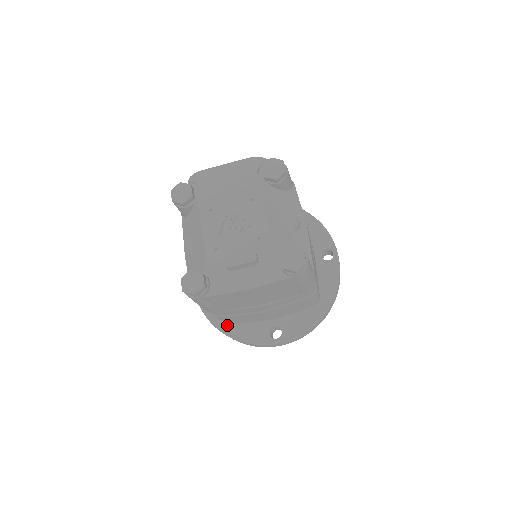
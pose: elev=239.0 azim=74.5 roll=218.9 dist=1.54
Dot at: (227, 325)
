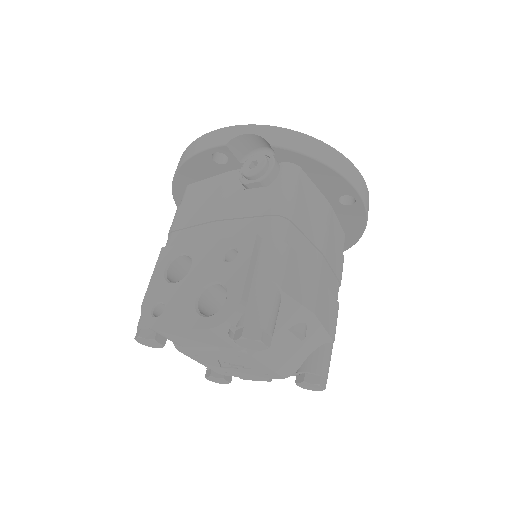
Dot at: occluded
